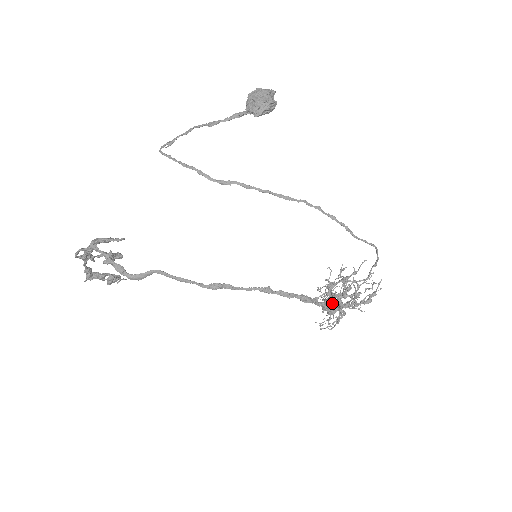
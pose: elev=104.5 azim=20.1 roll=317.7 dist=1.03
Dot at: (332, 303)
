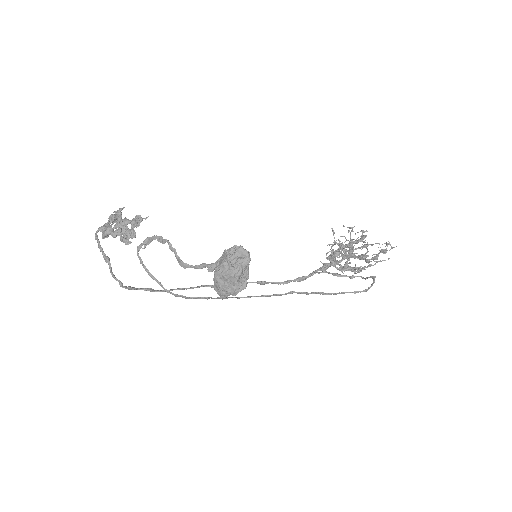
Dot at: (348, 232)
